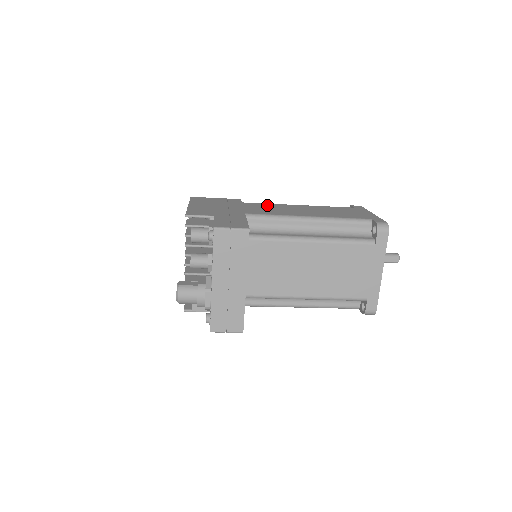
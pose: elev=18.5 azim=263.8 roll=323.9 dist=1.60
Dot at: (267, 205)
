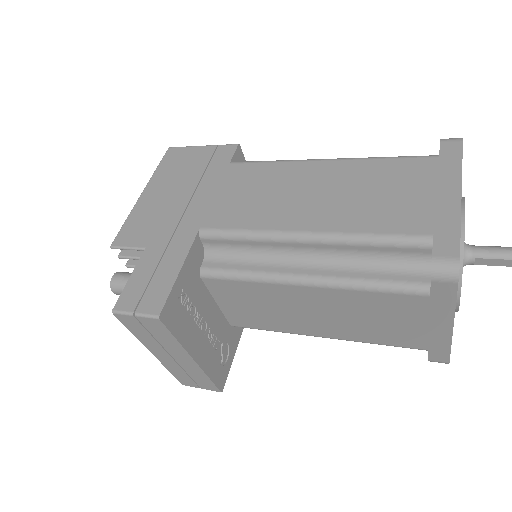
Dot at: (263, 173)
